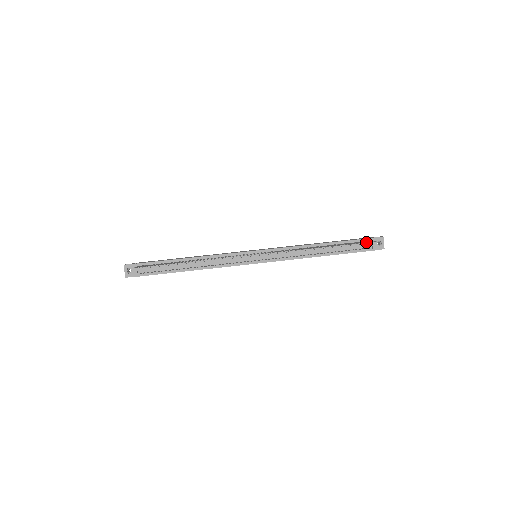
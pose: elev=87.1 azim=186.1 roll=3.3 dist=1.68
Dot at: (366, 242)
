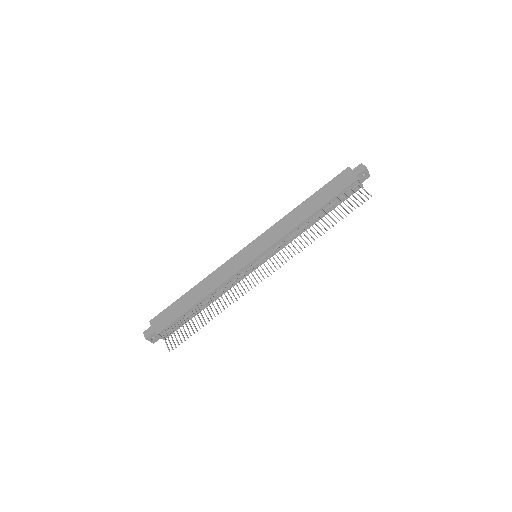
Dot at: occluded
